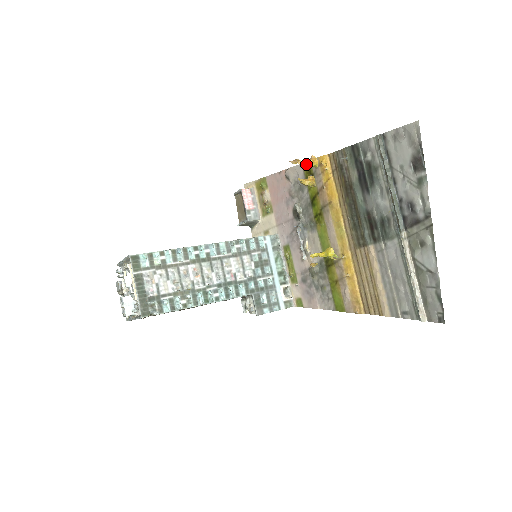
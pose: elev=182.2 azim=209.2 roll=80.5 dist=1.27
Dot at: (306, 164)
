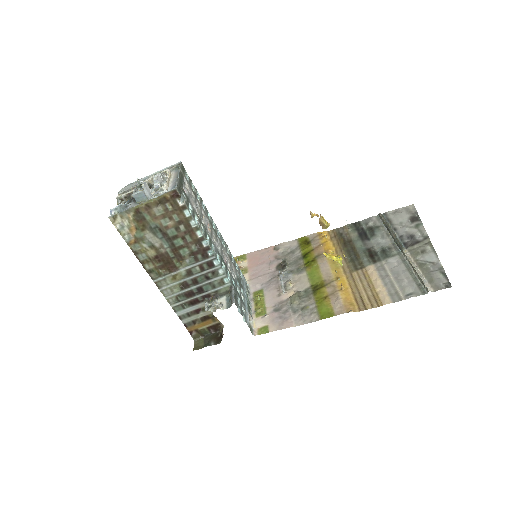
Dot at: (303, 238)
